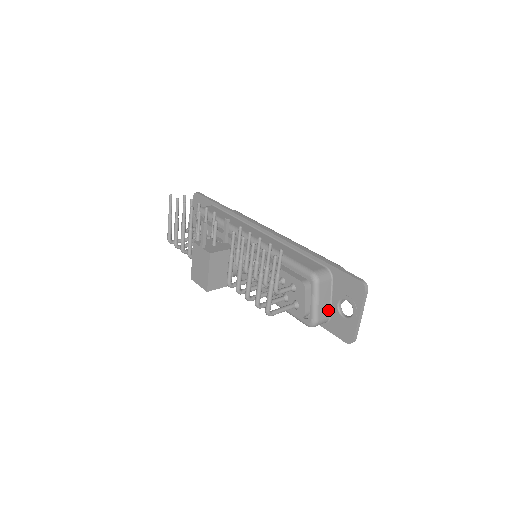
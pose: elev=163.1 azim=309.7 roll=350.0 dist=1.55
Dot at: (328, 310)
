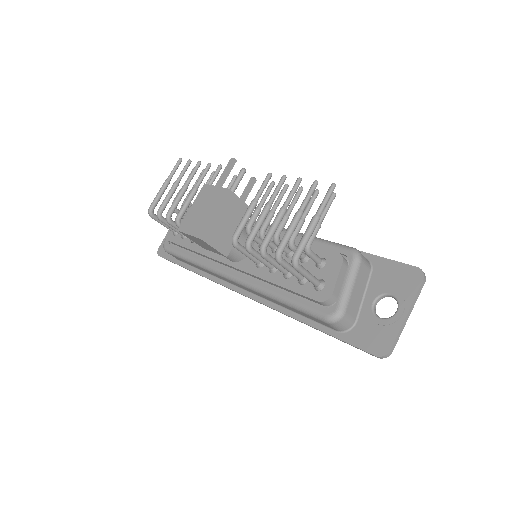
Dot at: (357, 309)
